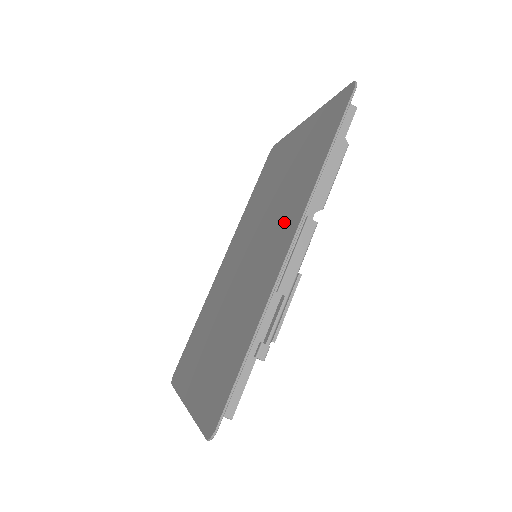
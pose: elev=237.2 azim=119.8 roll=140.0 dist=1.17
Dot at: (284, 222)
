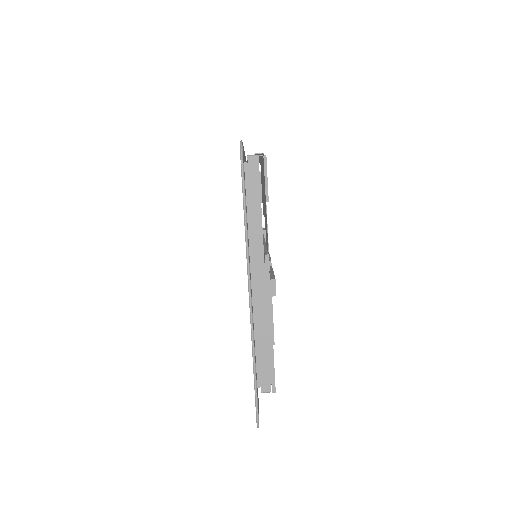
Dot at: occluded
